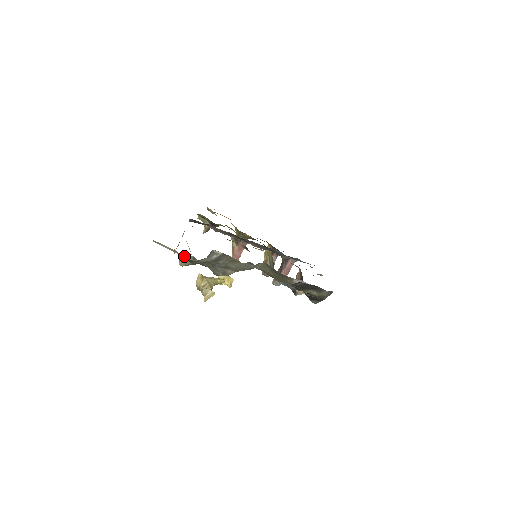
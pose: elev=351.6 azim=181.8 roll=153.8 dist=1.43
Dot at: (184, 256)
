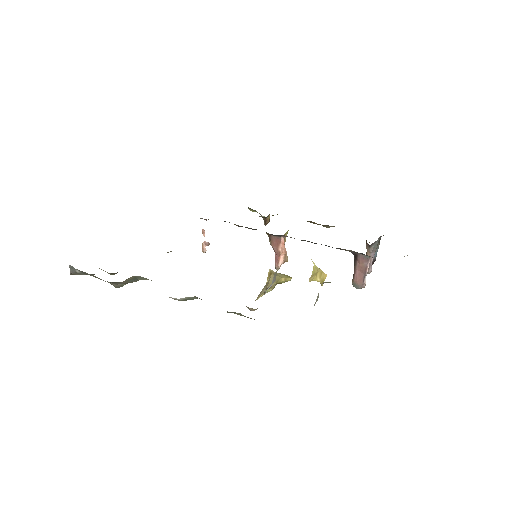
Dot at: occluded
